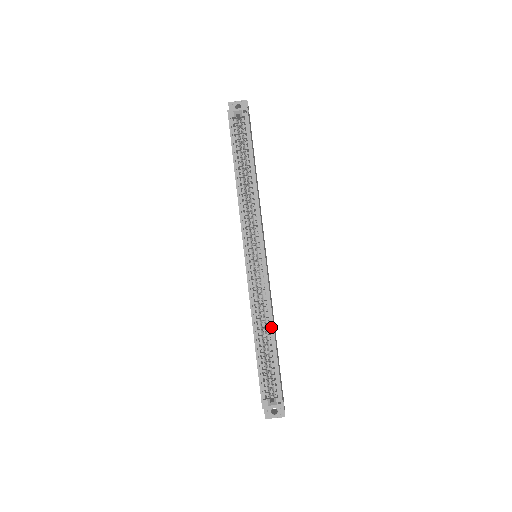
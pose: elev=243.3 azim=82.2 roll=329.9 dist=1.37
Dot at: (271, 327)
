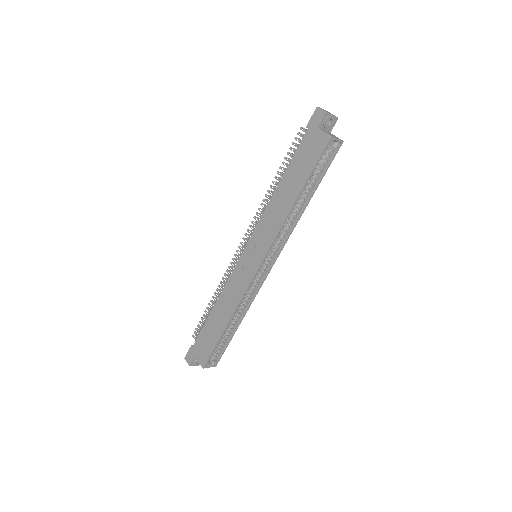
Dot at: (241, 317)
